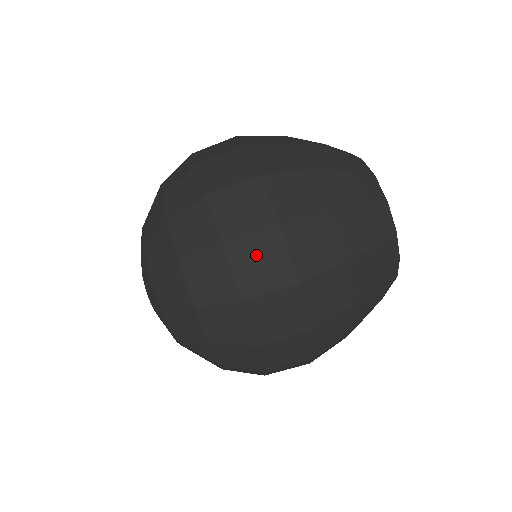
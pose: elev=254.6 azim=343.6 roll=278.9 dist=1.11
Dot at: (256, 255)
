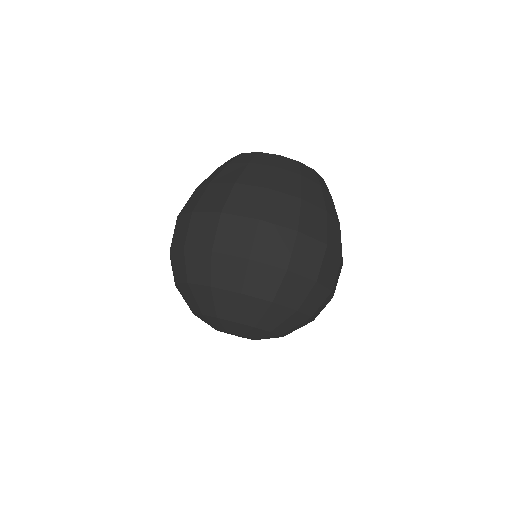
Dot at: (267, 244)
